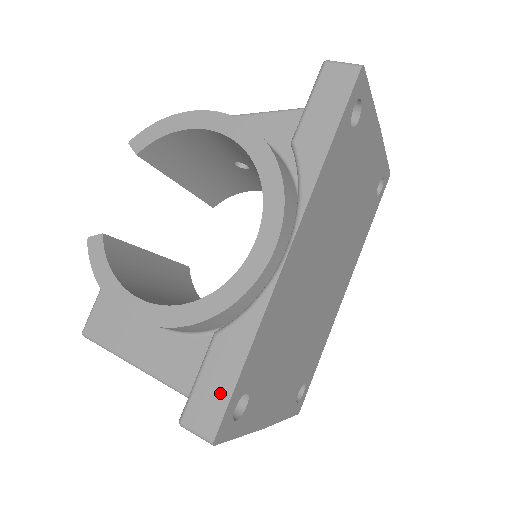
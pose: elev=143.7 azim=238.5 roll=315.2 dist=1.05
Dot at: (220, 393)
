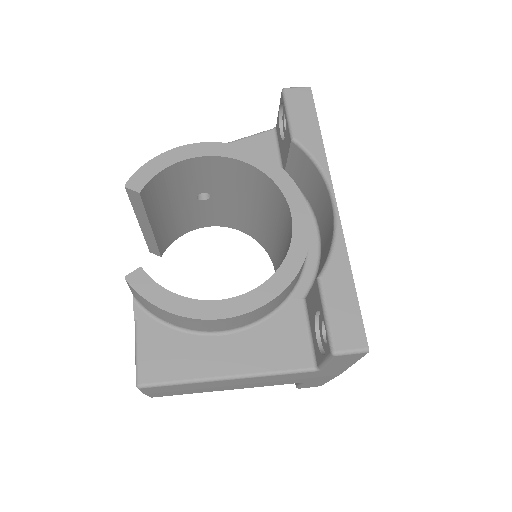
Dot at: (351, 313)
